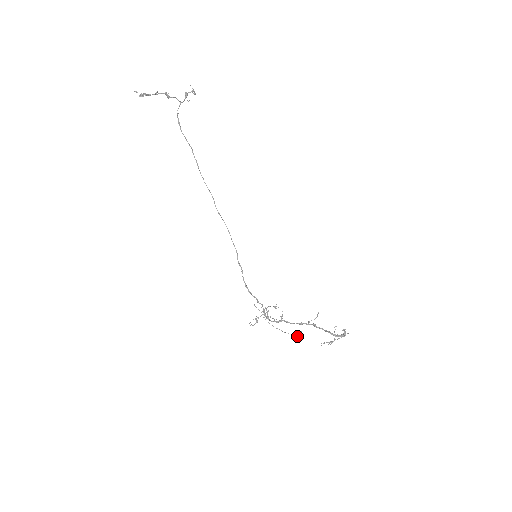
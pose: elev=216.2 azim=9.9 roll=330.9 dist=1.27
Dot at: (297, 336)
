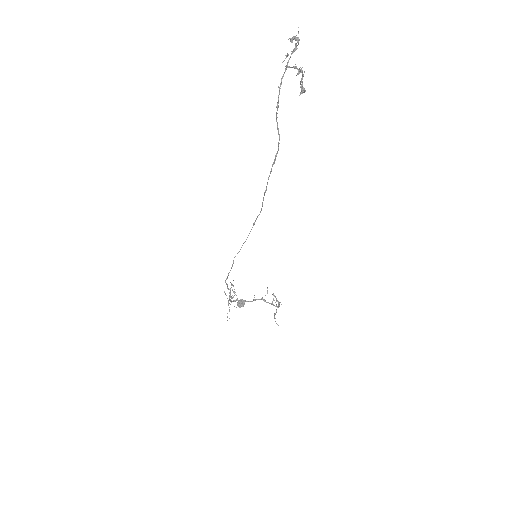
Dot at: (242, 306)
